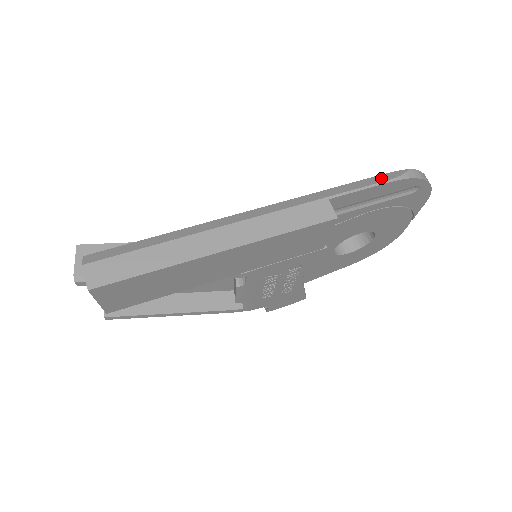
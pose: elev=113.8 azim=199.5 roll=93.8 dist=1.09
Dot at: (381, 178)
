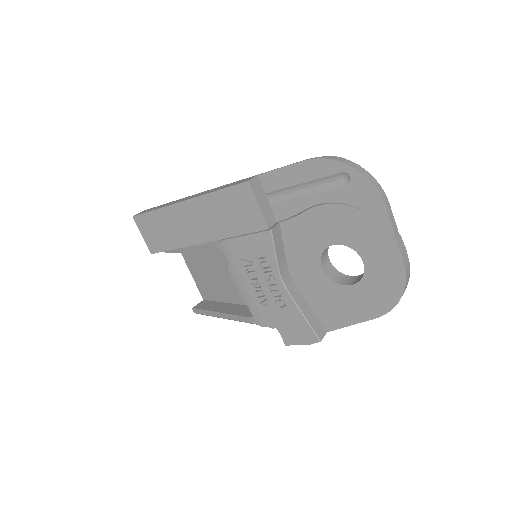
Dot at: occluded
